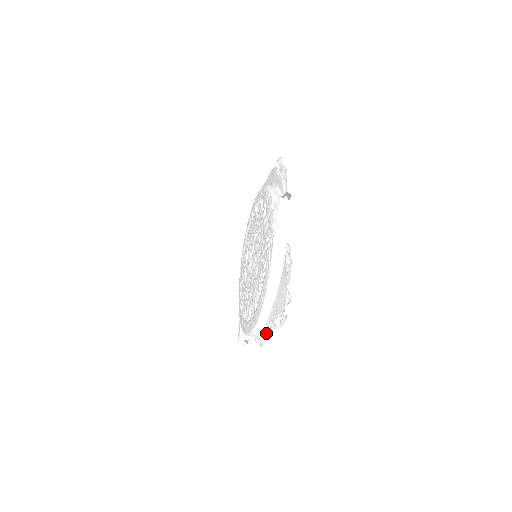
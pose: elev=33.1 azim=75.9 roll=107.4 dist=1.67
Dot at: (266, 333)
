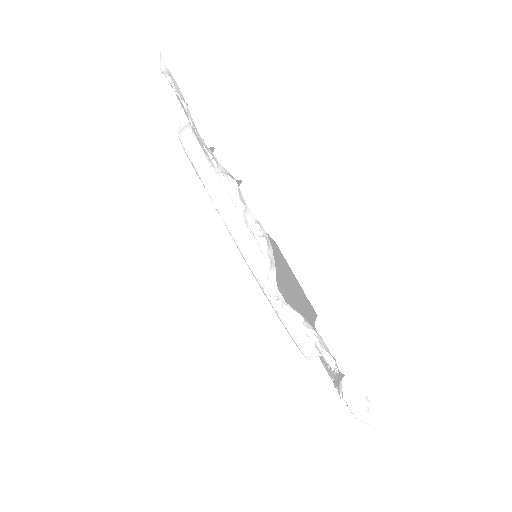
Dot at: (237, 192)
